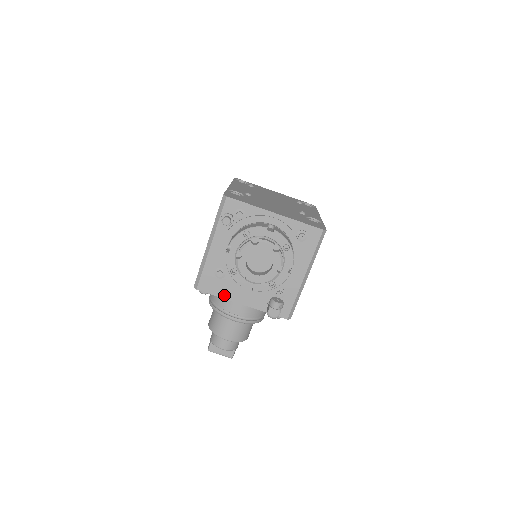
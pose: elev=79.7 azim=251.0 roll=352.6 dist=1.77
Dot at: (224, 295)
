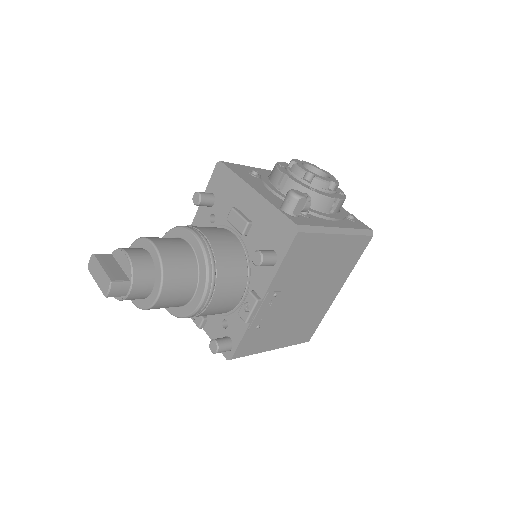
Dot at: (243, 178)
